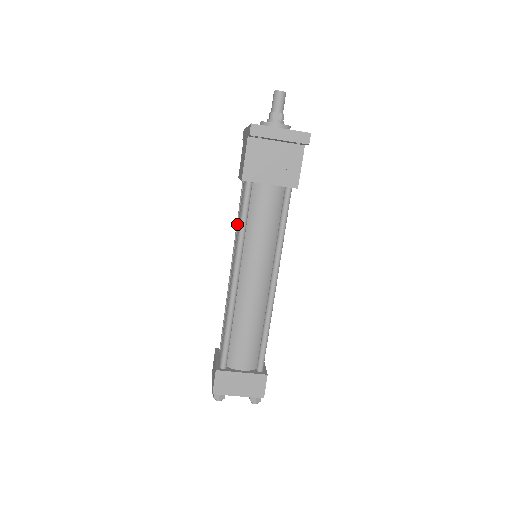
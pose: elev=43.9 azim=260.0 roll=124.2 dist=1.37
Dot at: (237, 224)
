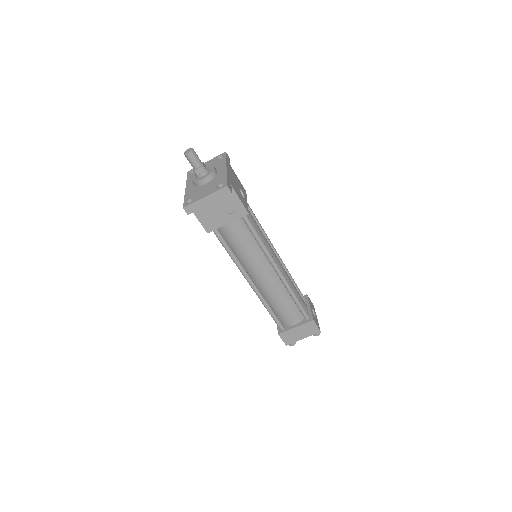
Dot at: occluded
